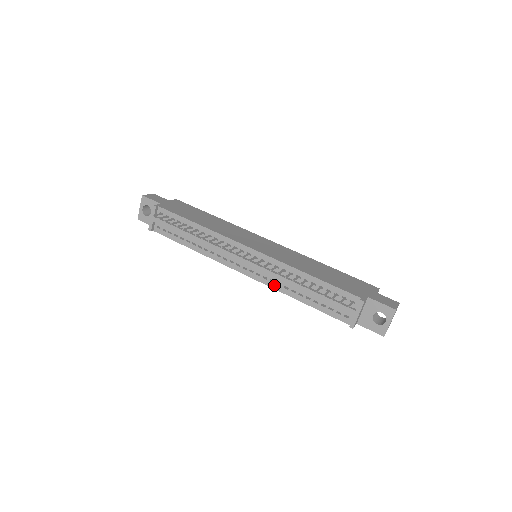
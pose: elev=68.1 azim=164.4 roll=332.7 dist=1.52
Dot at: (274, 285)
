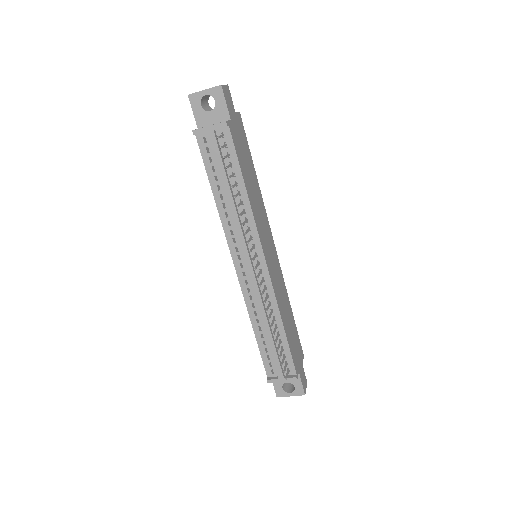
Dot at: (249, 301)
